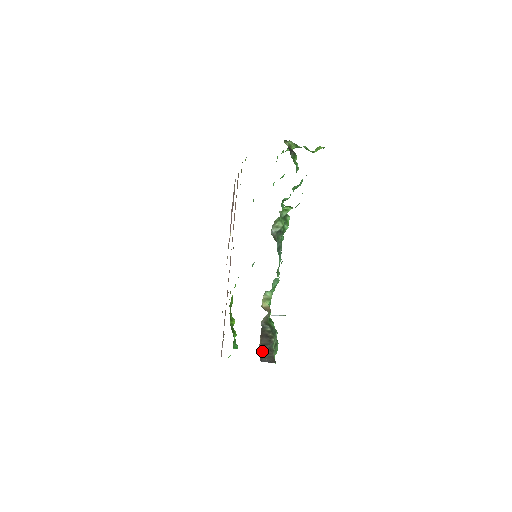
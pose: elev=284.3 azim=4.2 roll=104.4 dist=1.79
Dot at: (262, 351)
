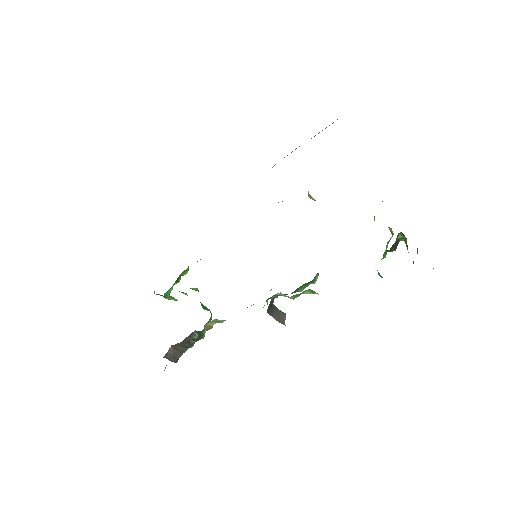
Dot at: (173, 348)
